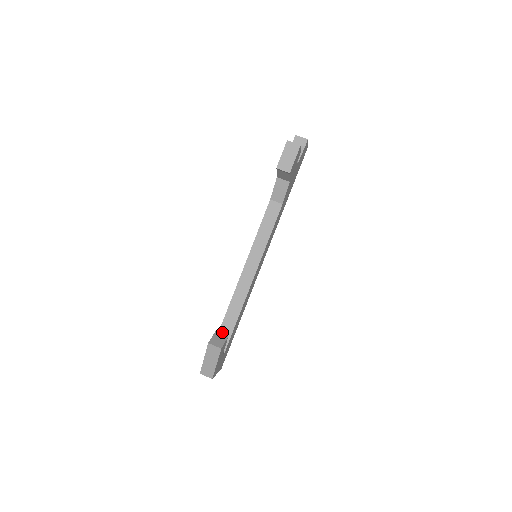
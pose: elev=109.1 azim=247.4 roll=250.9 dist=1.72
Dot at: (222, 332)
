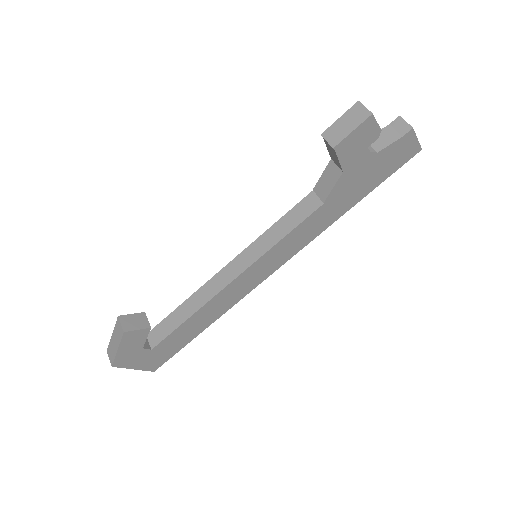
Dot at: (164, 323)
